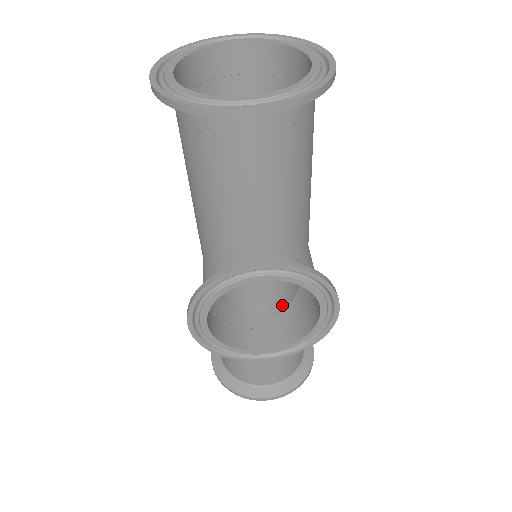
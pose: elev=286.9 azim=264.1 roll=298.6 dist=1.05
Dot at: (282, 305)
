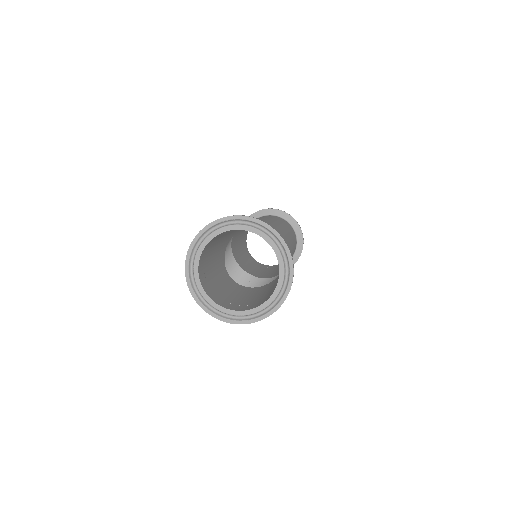
Dot at: occluded
